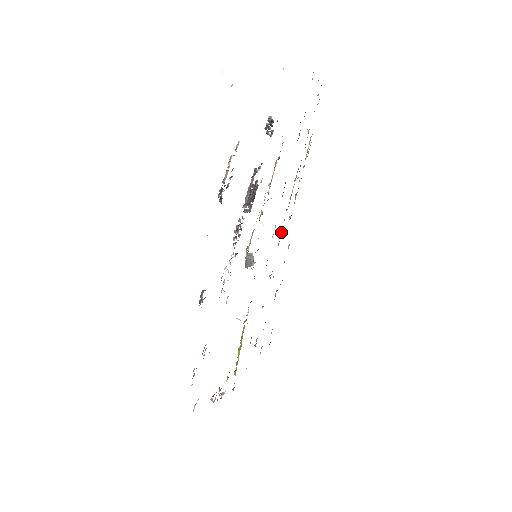
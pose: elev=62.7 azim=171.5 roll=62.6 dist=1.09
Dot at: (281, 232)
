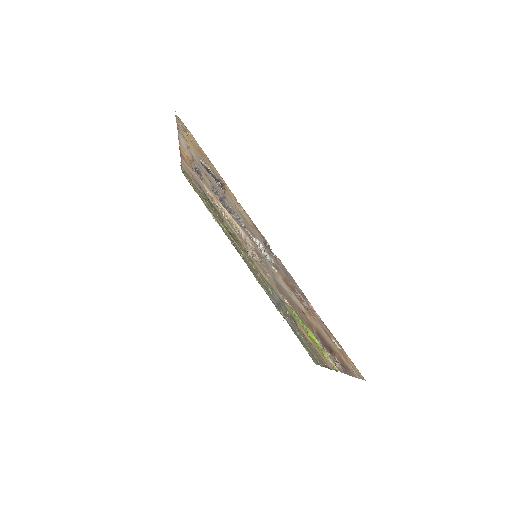
Dot at: (248, 260)
